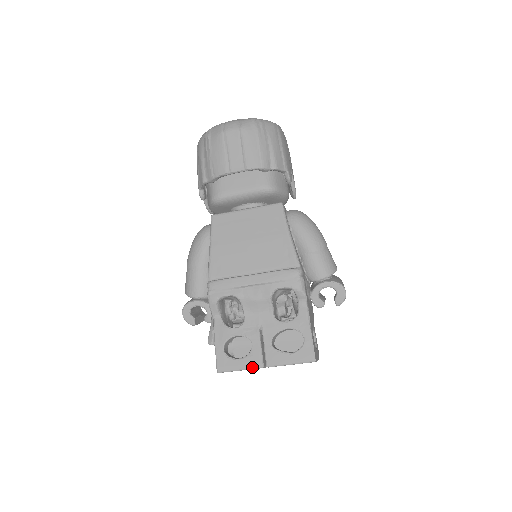
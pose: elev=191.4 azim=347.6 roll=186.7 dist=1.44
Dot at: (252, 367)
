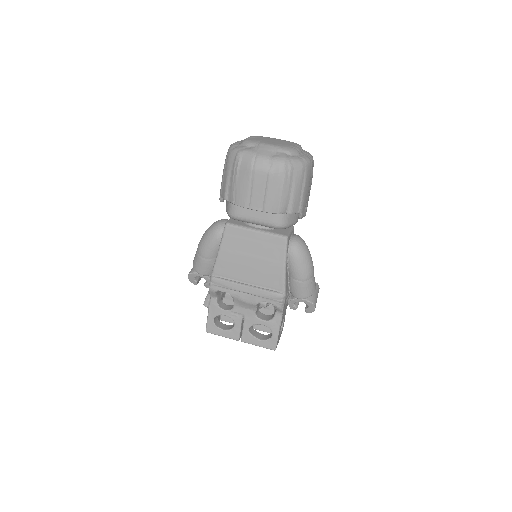
Dot at: (231, 338)
